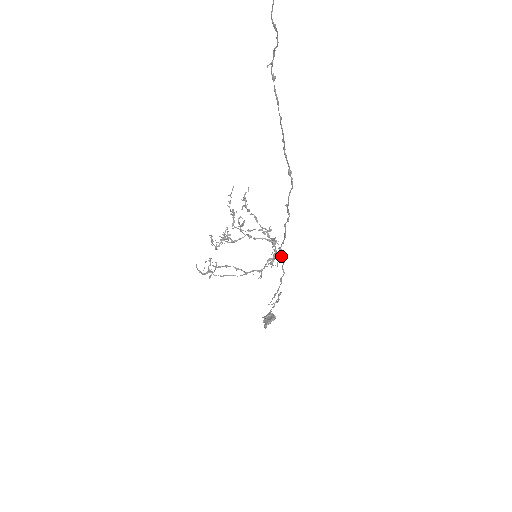
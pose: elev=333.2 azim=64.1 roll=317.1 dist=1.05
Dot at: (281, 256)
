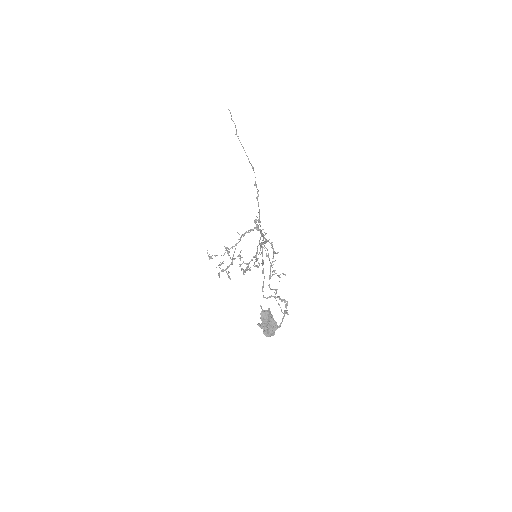
Dot at: occluded
